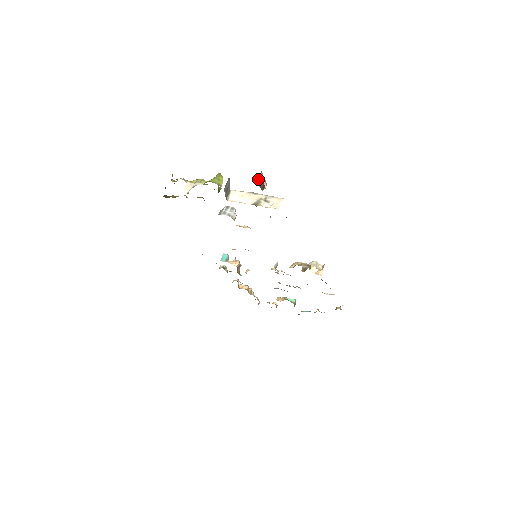
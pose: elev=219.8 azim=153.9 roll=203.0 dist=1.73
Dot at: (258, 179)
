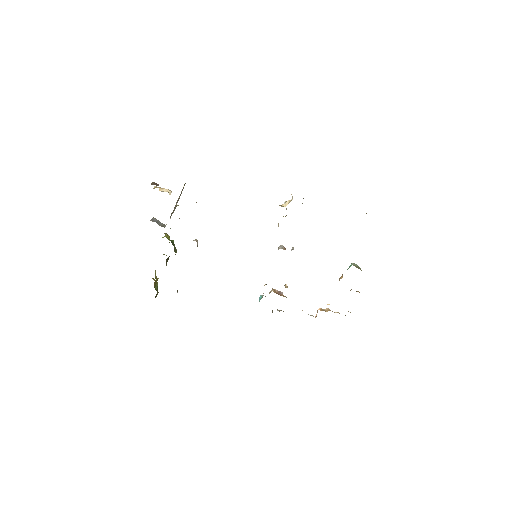
Dot at: (154, 188)
